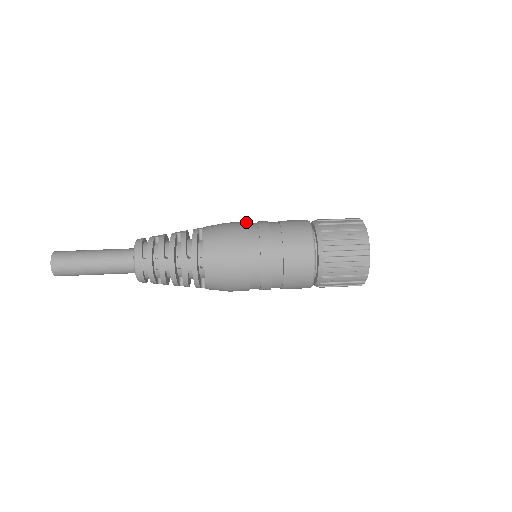
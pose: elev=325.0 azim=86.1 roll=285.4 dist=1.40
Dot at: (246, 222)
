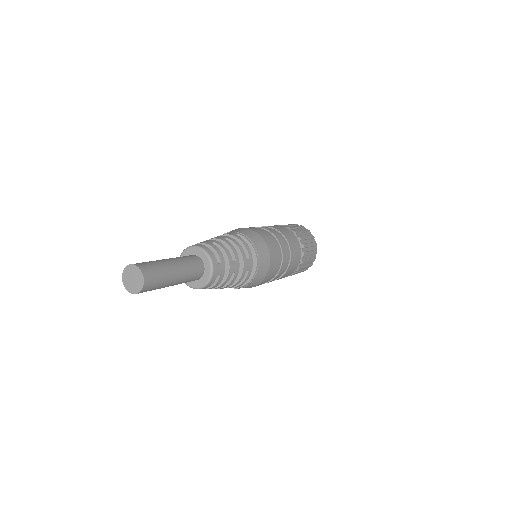
Dot at: occluded
